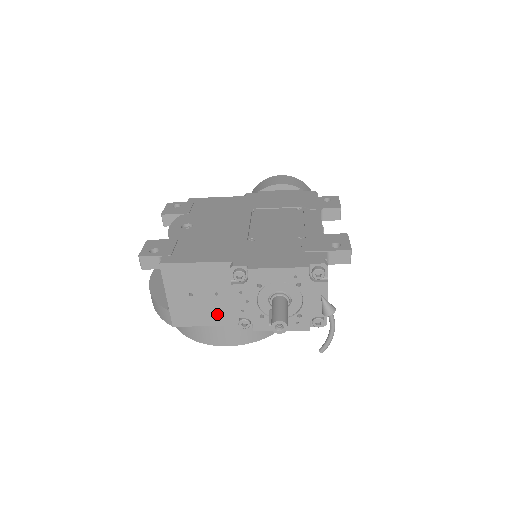
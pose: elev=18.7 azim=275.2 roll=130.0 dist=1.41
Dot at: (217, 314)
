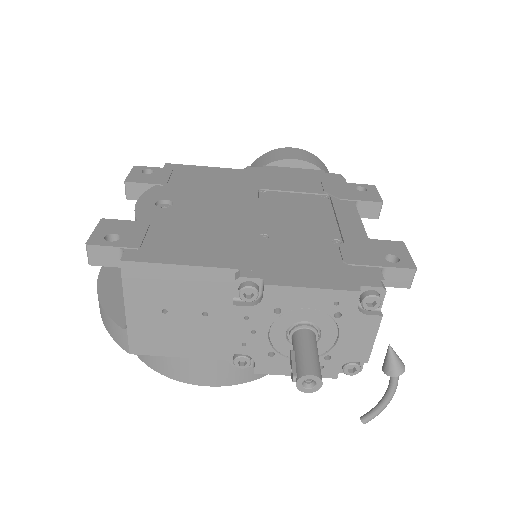
Dot at: (201, 342)
